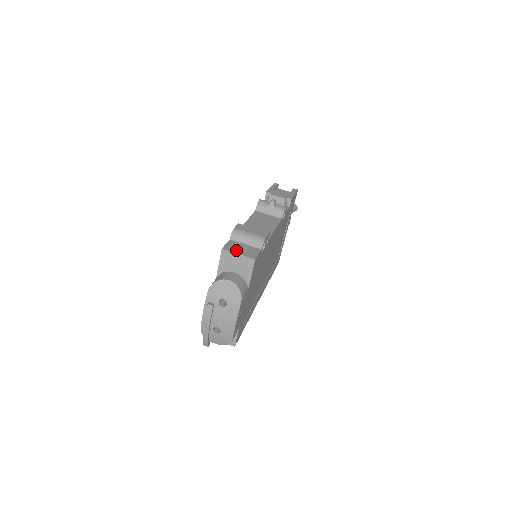
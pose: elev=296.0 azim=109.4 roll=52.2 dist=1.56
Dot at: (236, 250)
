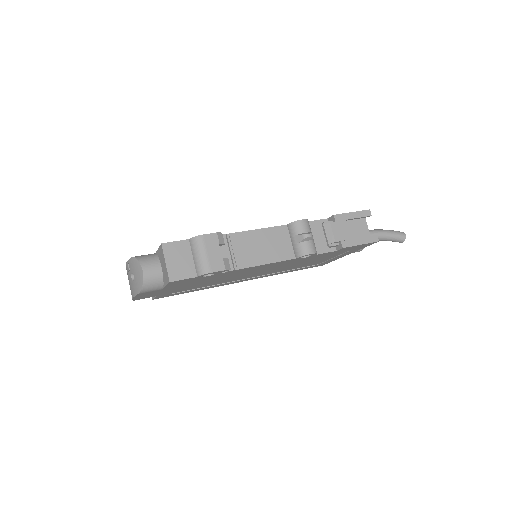
Dot at: (171, 256)
